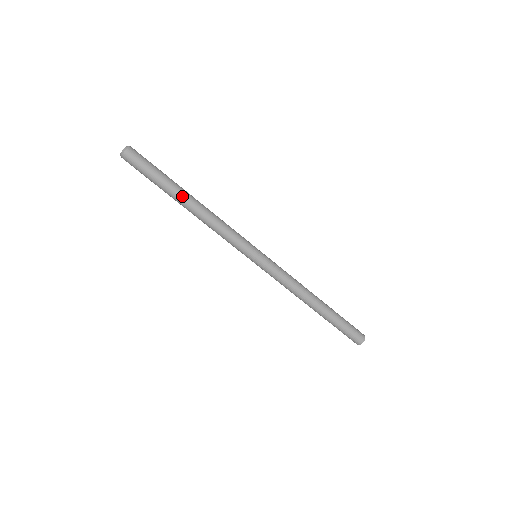
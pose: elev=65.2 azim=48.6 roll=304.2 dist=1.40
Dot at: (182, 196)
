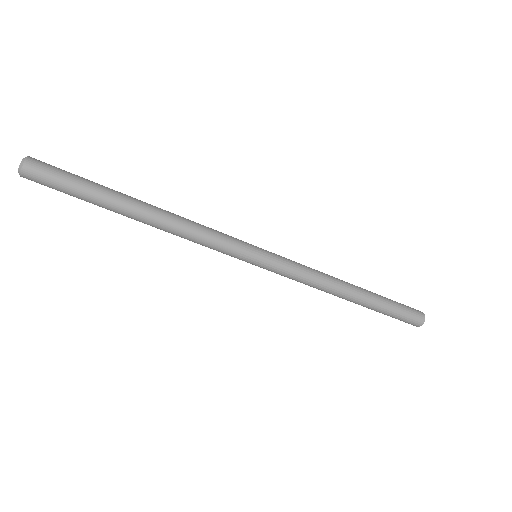
Dot at: (128, 207)
